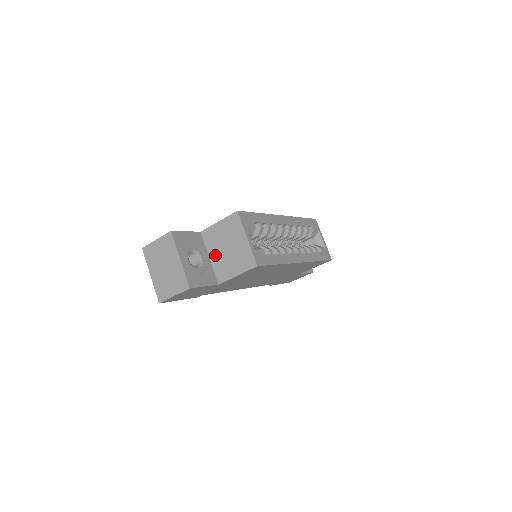
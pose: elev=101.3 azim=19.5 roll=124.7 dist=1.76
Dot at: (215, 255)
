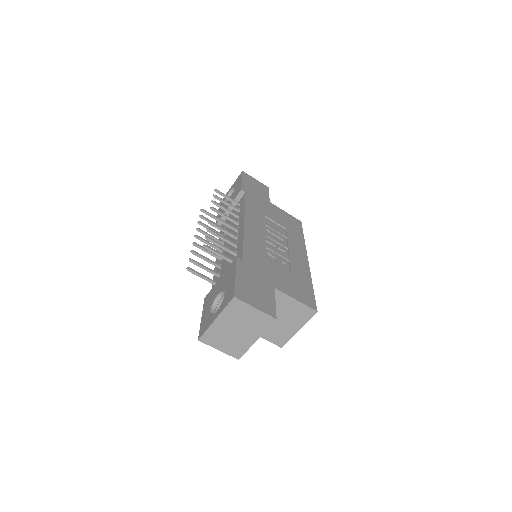
Dot at: occluded
